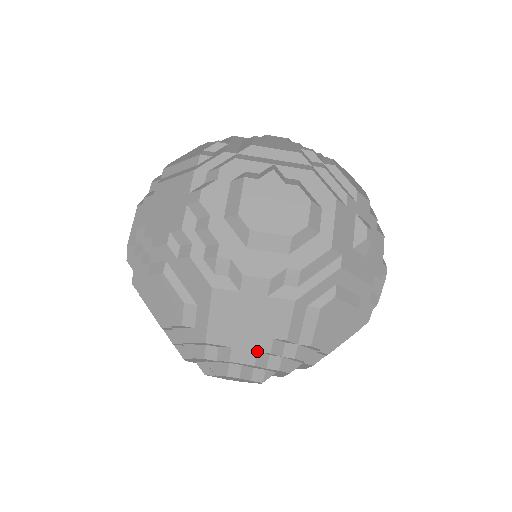
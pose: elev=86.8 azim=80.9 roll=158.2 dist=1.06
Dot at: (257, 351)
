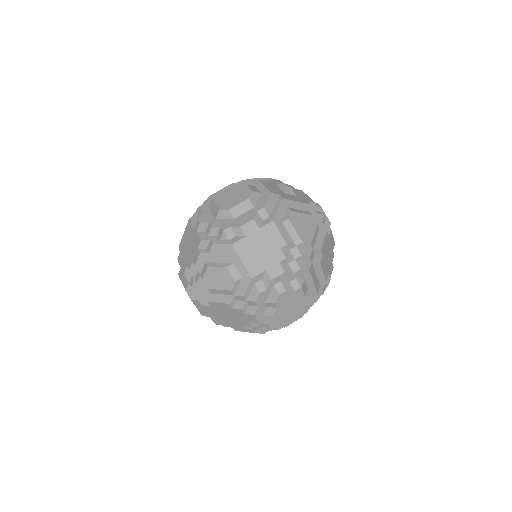
Dot at: (279, 262)
